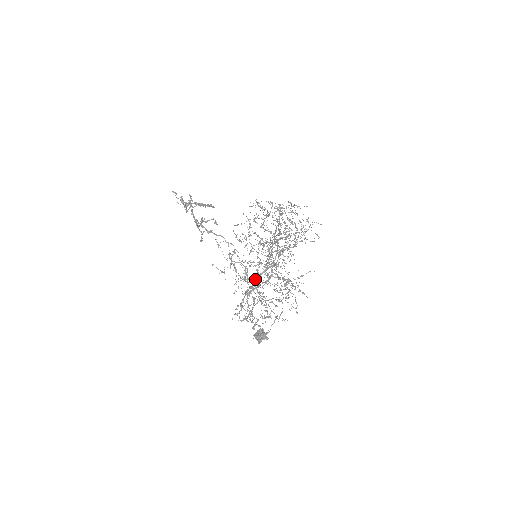
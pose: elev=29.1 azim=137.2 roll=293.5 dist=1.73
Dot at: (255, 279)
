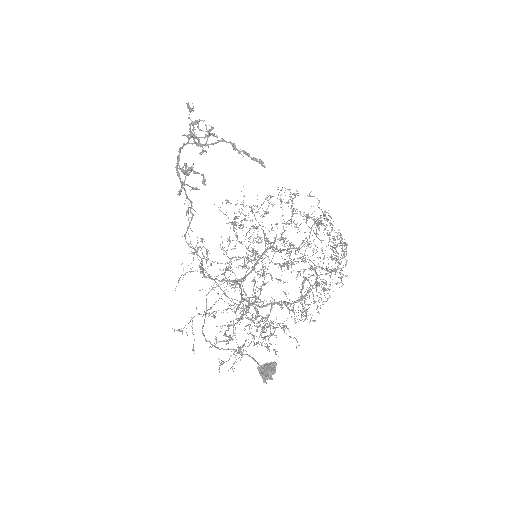
Dot at: (240, 285)
